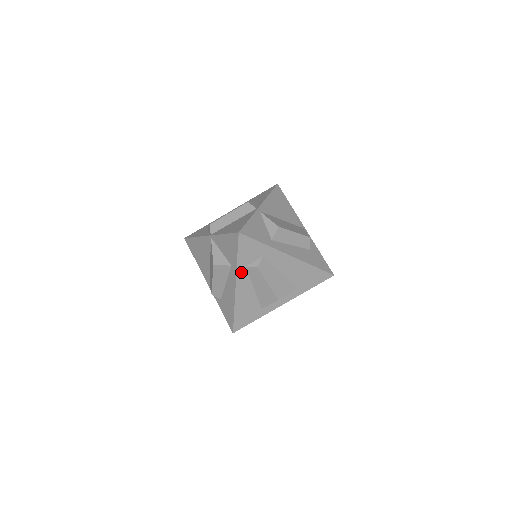
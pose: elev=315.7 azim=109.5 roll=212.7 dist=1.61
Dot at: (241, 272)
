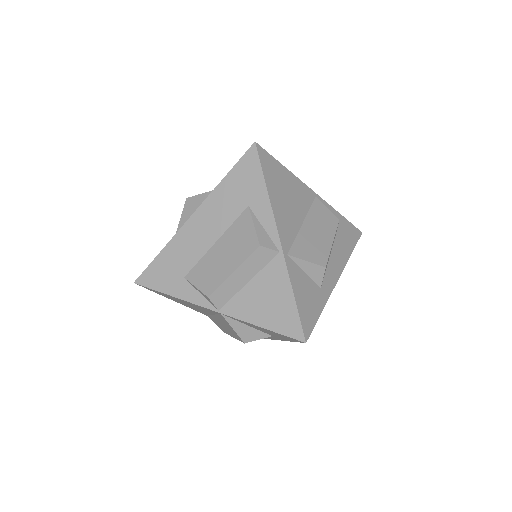
Dot at: occluded
